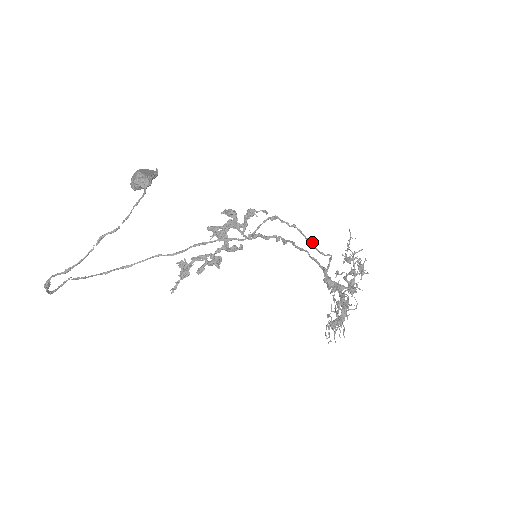
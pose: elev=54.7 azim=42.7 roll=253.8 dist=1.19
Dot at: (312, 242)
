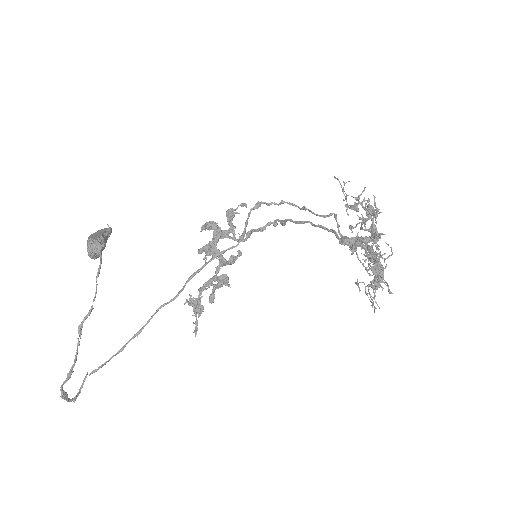
Dot at: occluded
